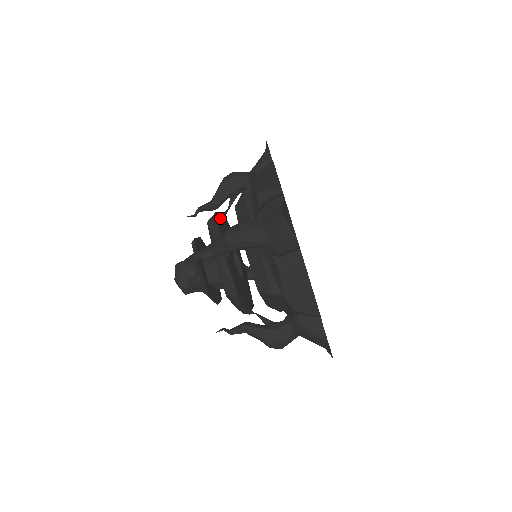
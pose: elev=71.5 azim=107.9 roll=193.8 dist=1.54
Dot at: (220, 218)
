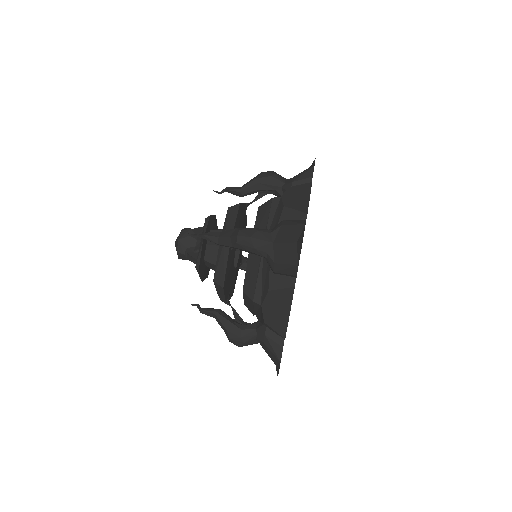
Dot at: (241, 209)
